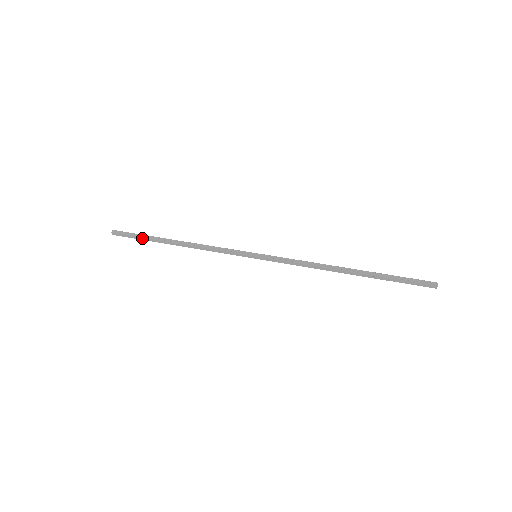
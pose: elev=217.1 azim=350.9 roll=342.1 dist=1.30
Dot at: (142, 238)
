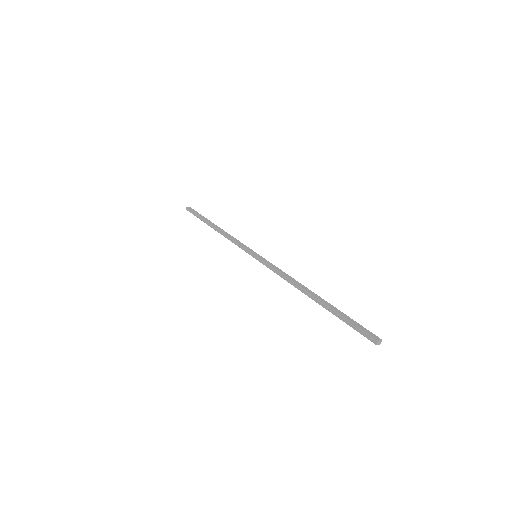
Dot at: (200, 216)
